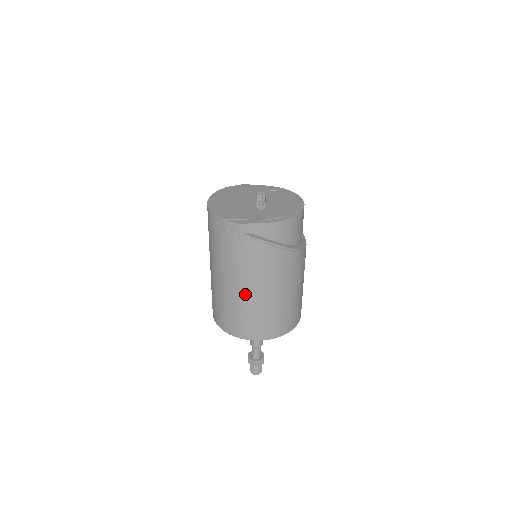
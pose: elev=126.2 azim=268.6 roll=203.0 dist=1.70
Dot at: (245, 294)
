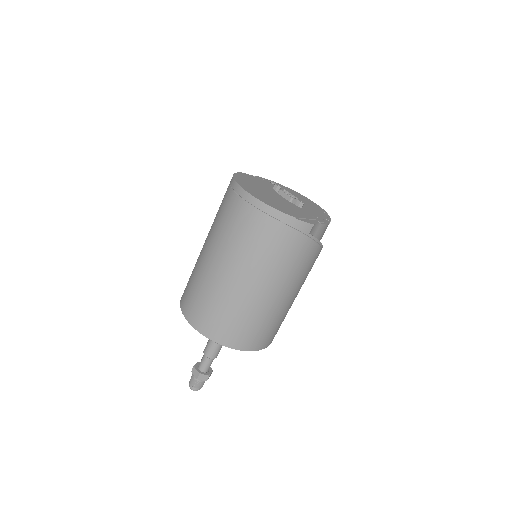
Dot at: (277, 300)
